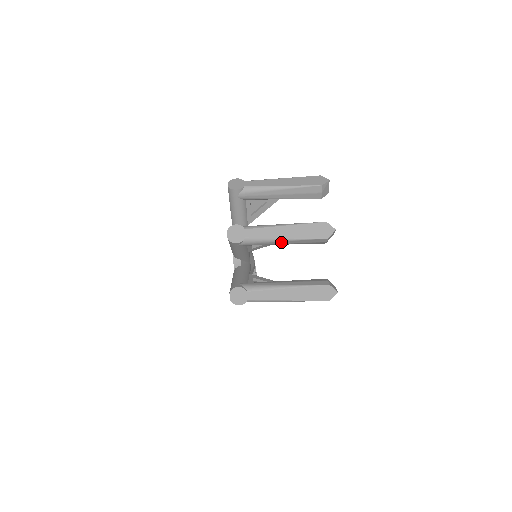
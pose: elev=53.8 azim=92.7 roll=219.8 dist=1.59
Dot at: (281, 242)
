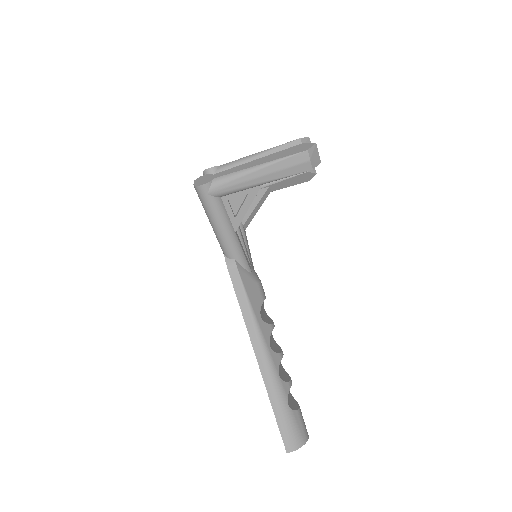
Dot at: (255, 159)
